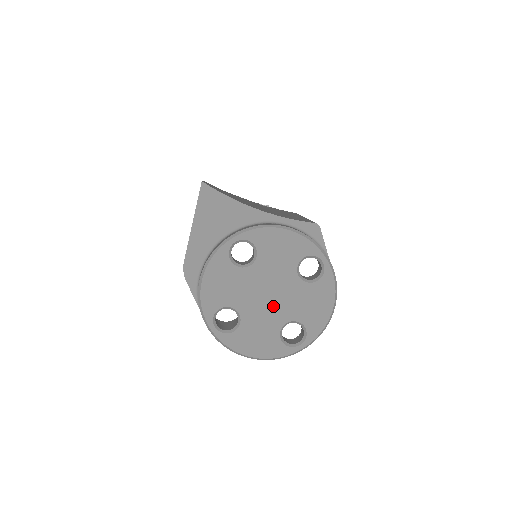
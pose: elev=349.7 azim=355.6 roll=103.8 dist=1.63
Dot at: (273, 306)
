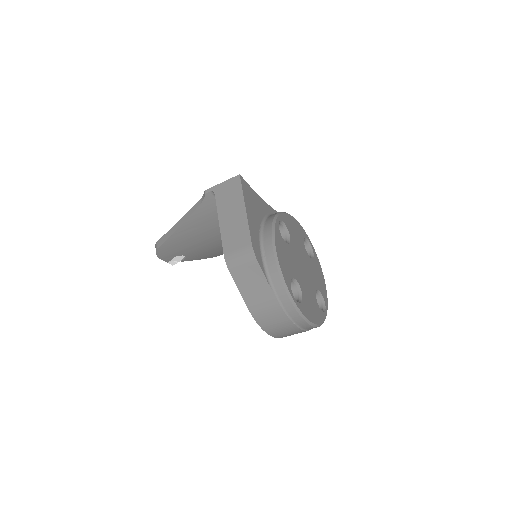
Dot at: (307, 277)
